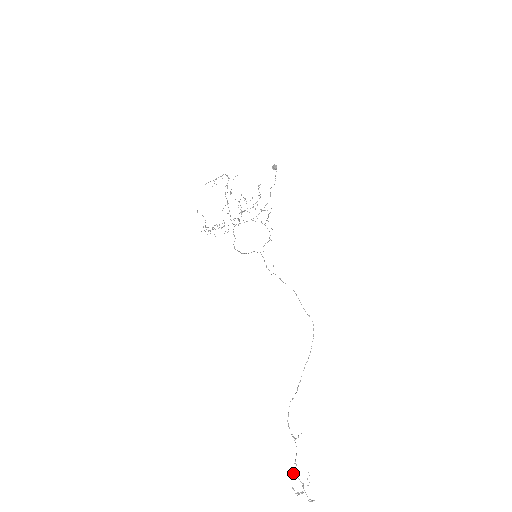
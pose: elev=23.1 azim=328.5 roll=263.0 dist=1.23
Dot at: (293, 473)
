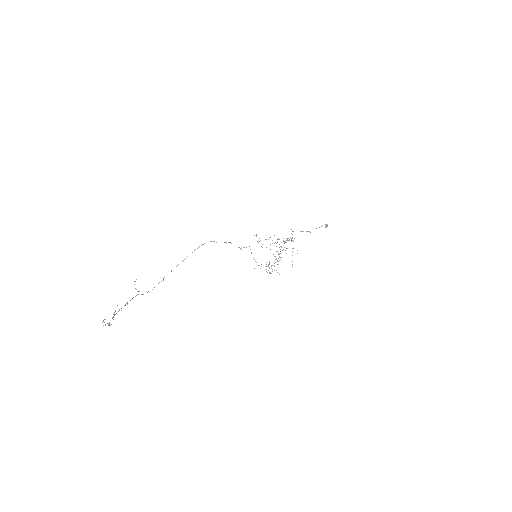
Dot at: occluded
